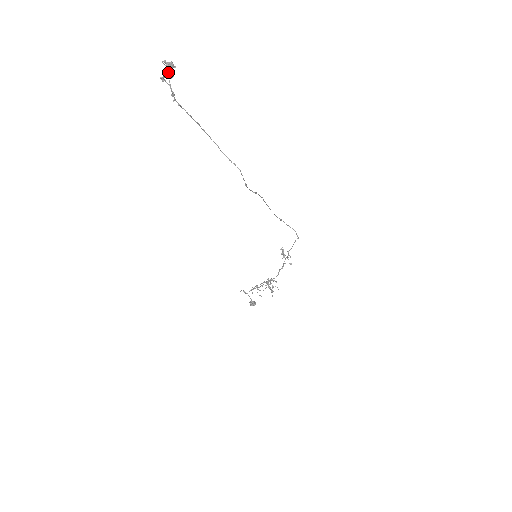
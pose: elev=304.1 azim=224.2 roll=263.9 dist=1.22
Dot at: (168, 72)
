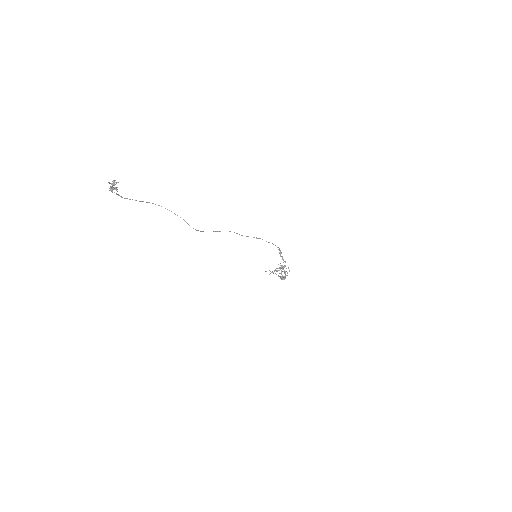
Dot at: (111, 190)
